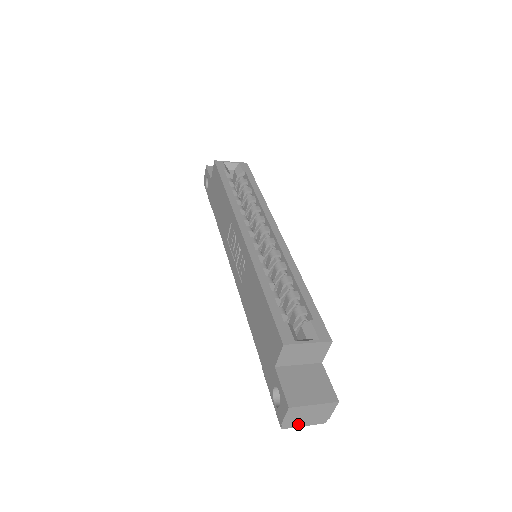
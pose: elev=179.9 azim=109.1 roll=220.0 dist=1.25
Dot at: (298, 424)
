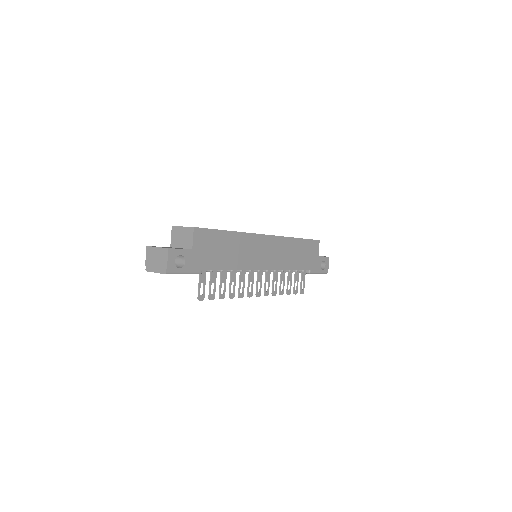
Dot at: (153, 269)
